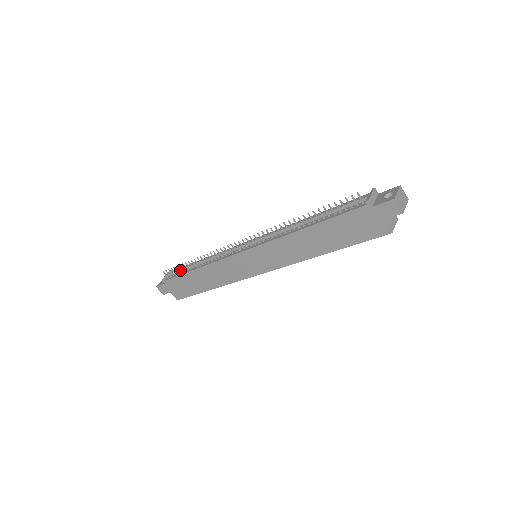
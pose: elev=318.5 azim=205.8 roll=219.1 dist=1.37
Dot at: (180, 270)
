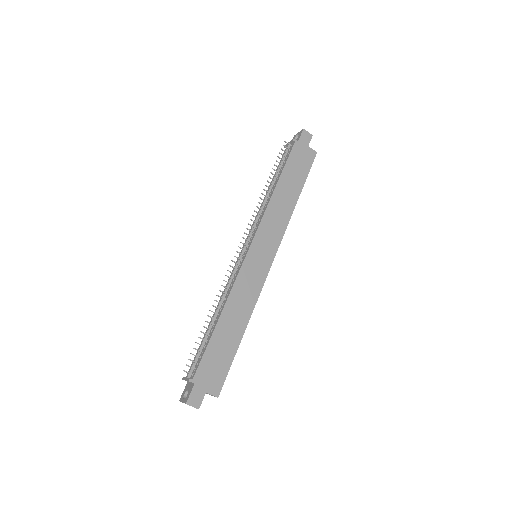
Dot at: (201, 345)
